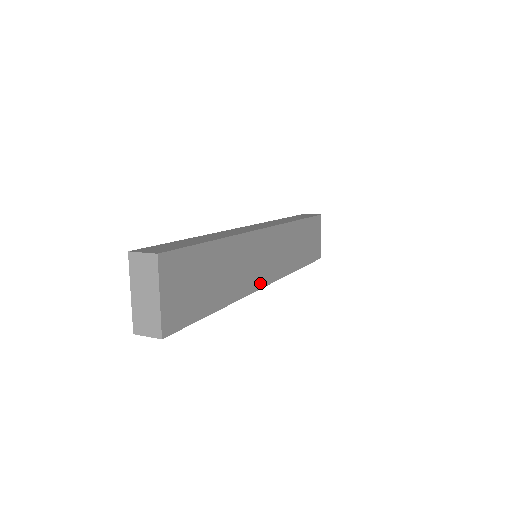
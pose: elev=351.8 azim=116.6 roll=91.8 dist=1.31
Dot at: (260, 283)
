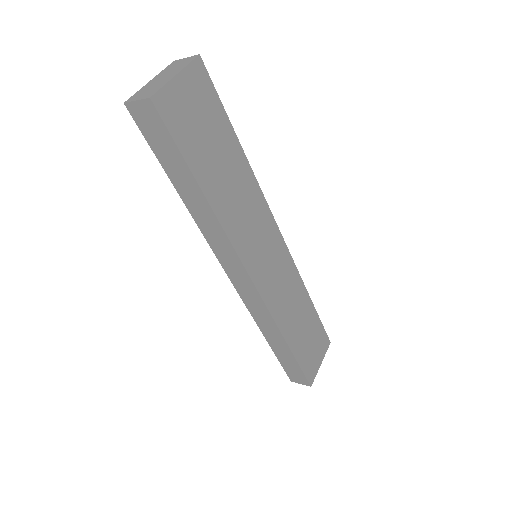
Dot at: (248, 263)
